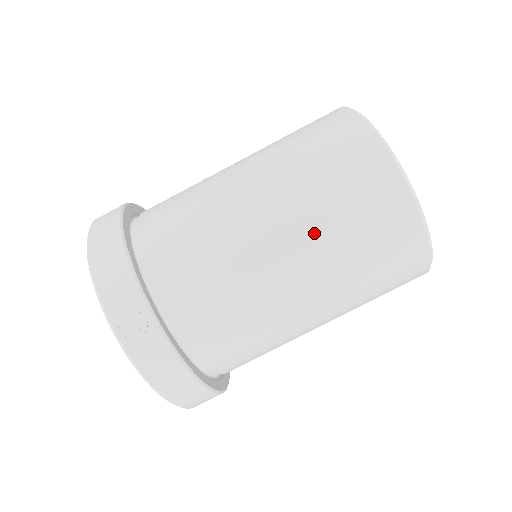
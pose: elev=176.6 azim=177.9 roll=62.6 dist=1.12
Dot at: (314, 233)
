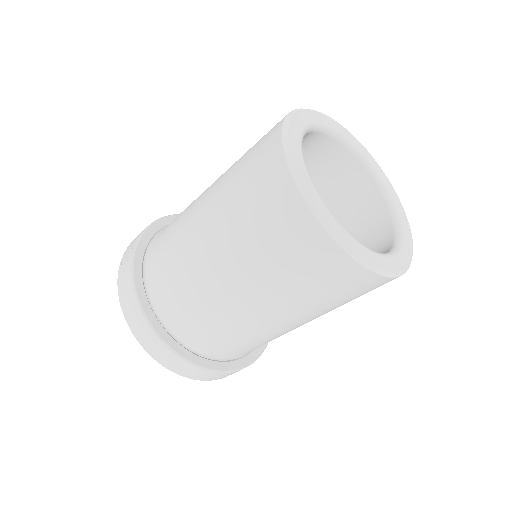
Dot at: (221, 188)
